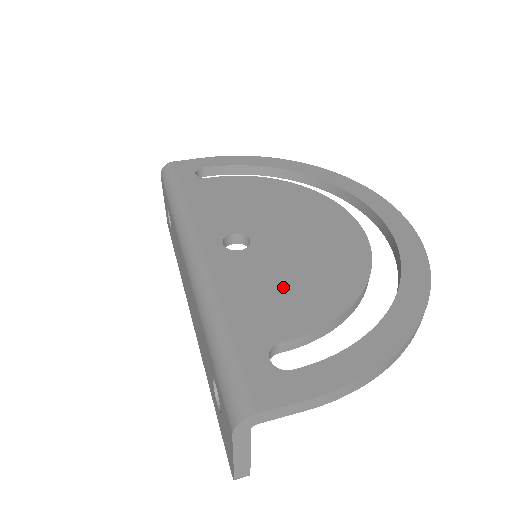
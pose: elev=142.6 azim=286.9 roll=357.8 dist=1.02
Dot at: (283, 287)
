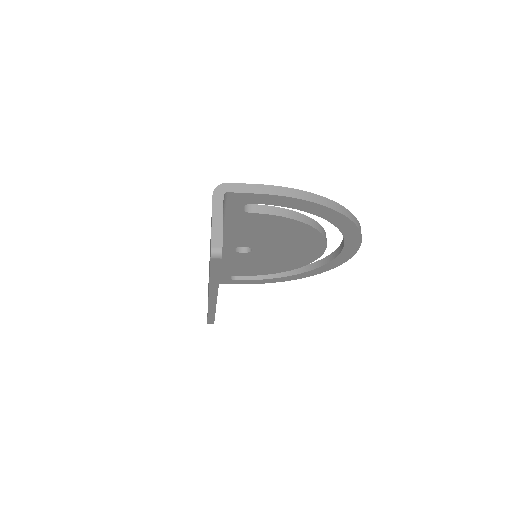
Dot at: occluded
